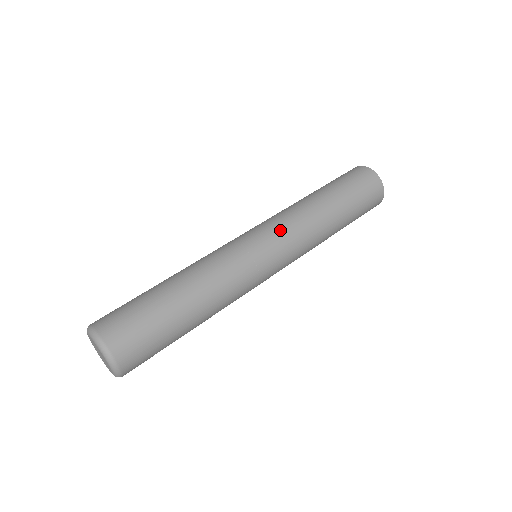
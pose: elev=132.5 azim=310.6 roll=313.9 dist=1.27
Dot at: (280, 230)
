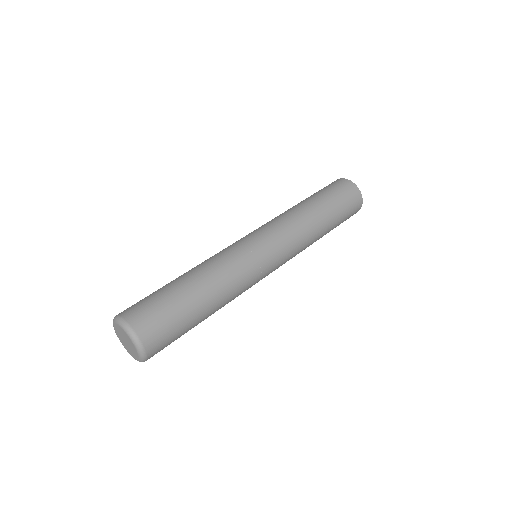
Dot at: (279, 234)
